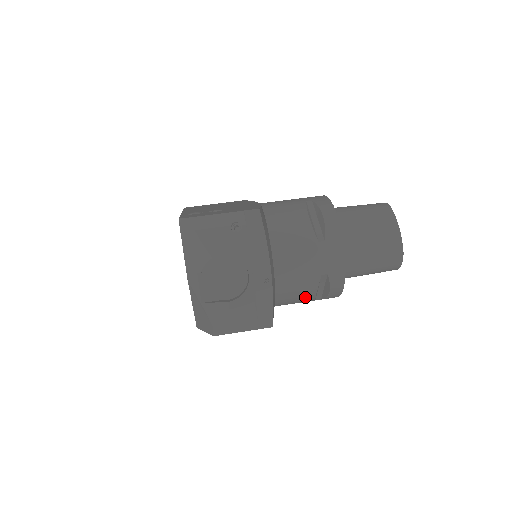
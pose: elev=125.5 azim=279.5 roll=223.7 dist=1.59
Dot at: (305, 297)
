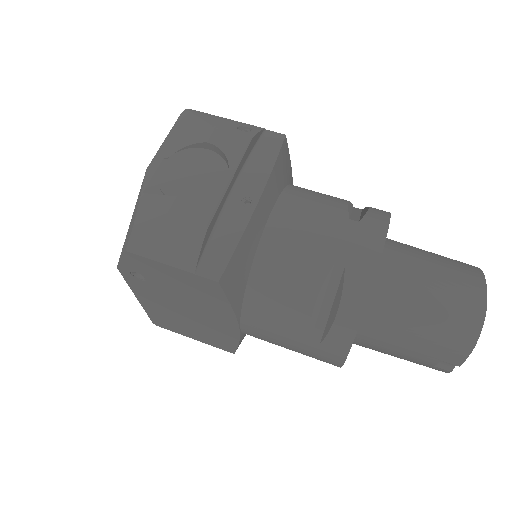
Dot at: (295, 304)
